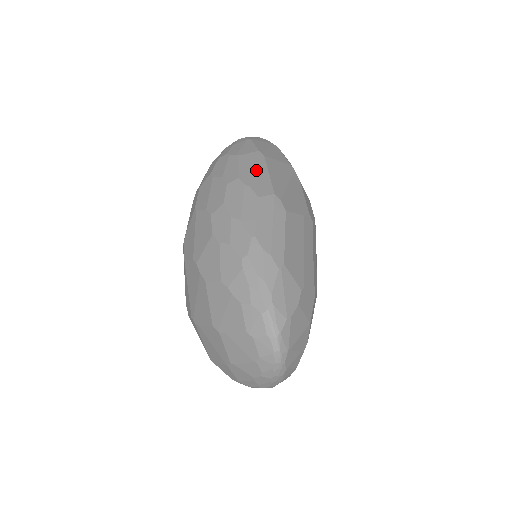
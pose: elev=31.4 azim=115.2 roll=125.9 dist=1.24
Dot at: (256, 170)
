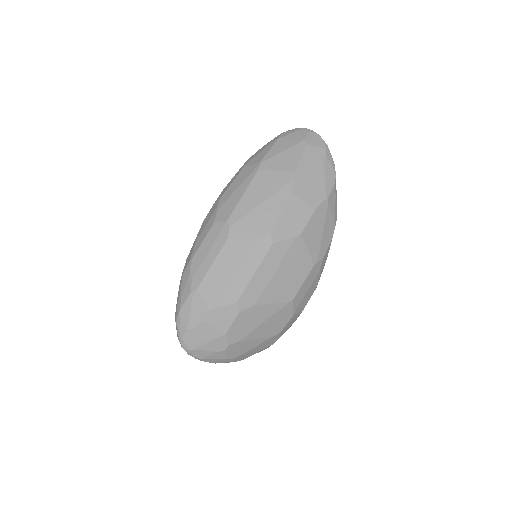
Dot at: (237, 189)
